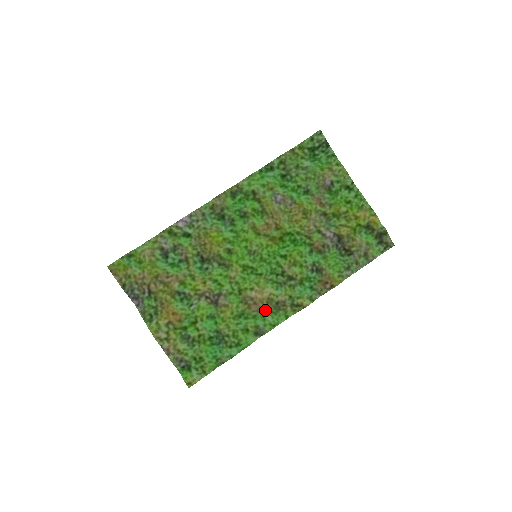
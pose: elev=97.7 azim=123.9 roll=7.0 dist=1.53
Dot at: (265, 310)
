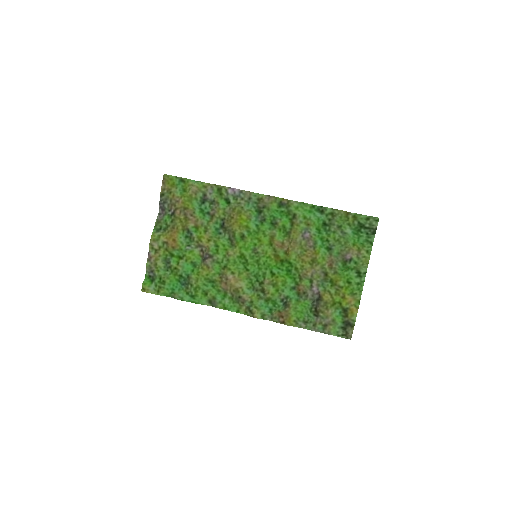
Dot at: (229, 293)
